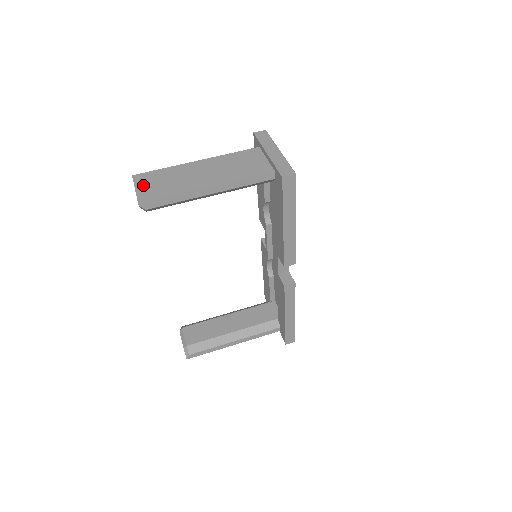
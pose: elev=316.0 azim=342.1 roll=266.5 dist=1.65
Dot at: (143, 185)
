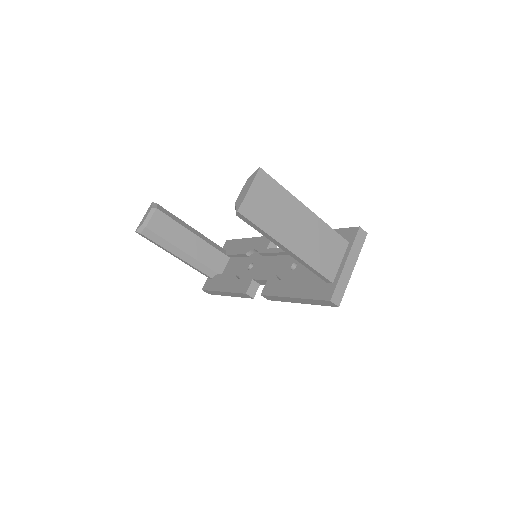
Dot at: (257, 191)
